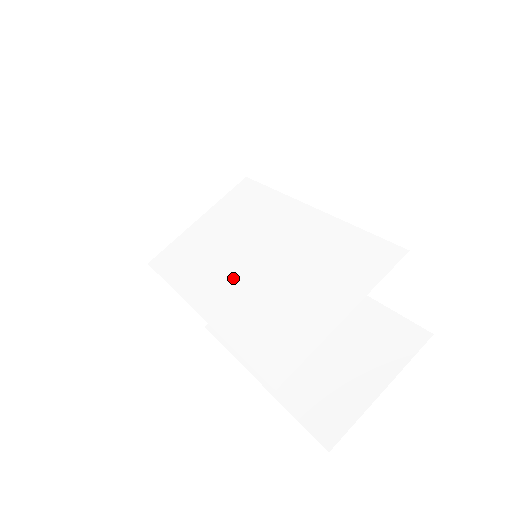
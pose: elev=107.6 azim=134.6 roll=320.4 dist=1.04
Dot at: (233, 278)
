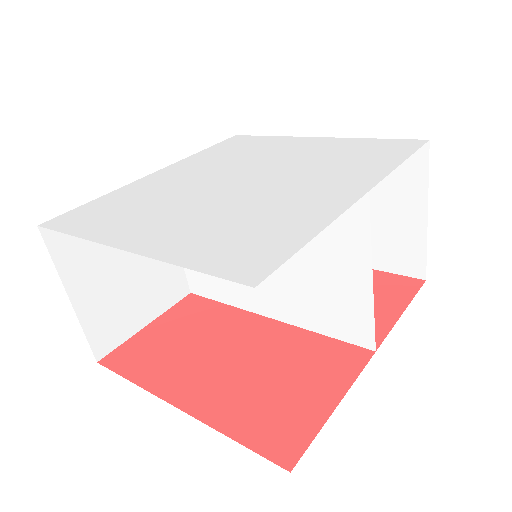
Dot at: occluded
